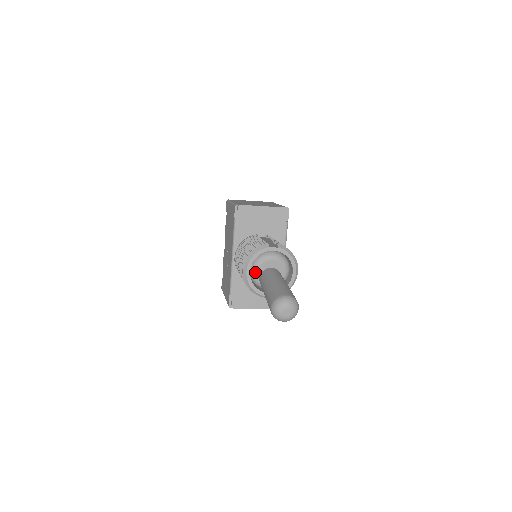
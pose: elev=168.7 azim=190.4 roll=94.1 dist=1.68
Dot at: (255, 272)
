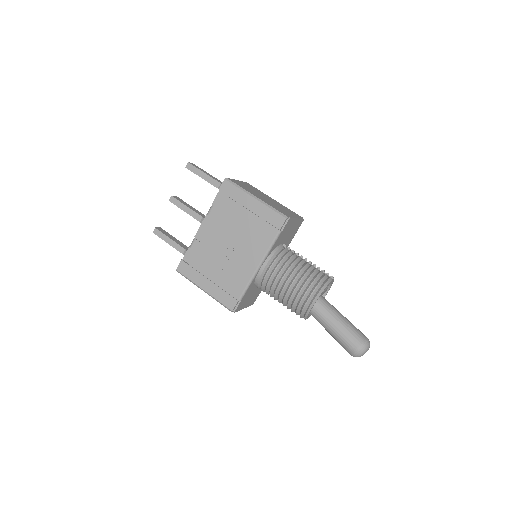
Dot at: occluded
